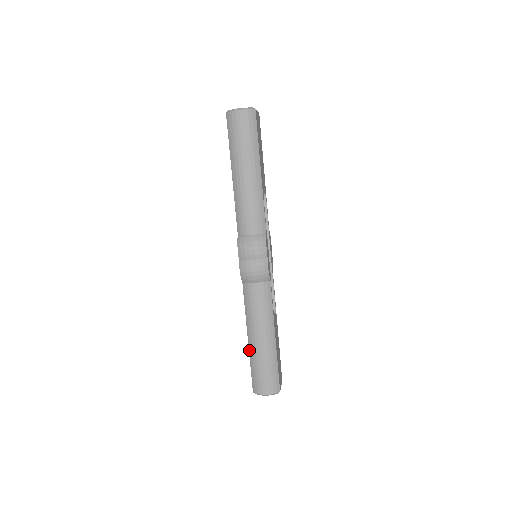
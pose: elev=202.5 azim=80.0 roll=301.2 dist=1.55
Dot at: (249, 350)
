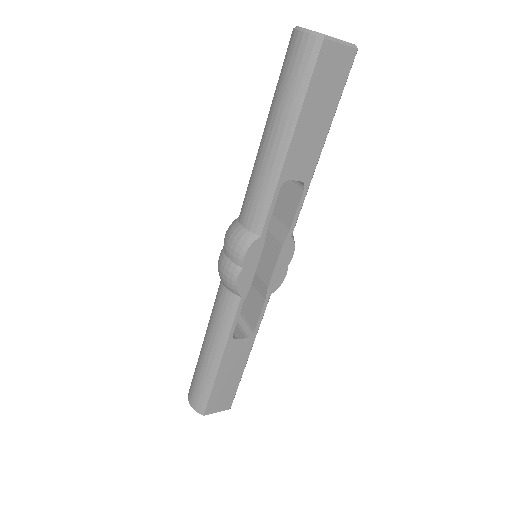
Dot at: occluded
